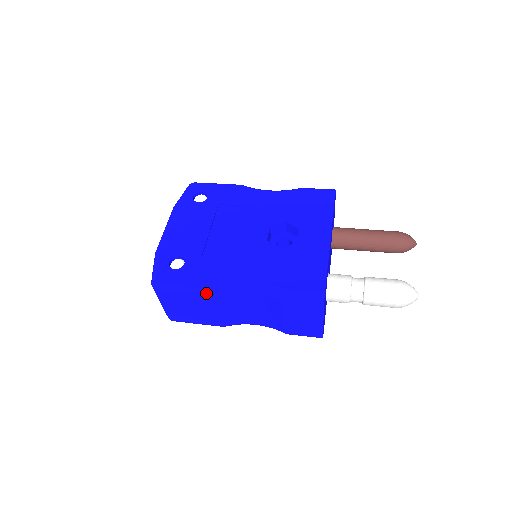
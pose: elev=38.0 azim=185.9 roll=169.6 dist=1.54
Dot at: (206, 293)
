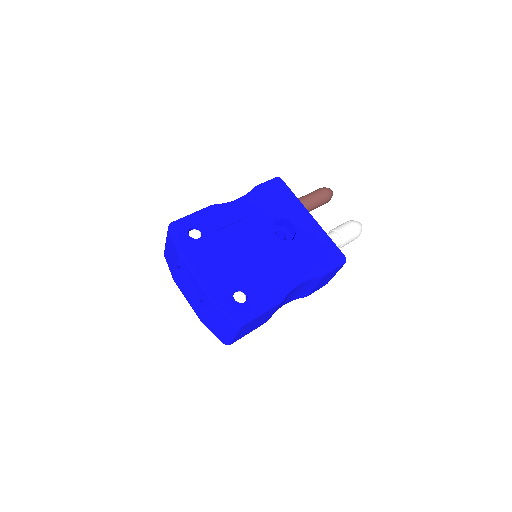
Dot at: (279, 303)
